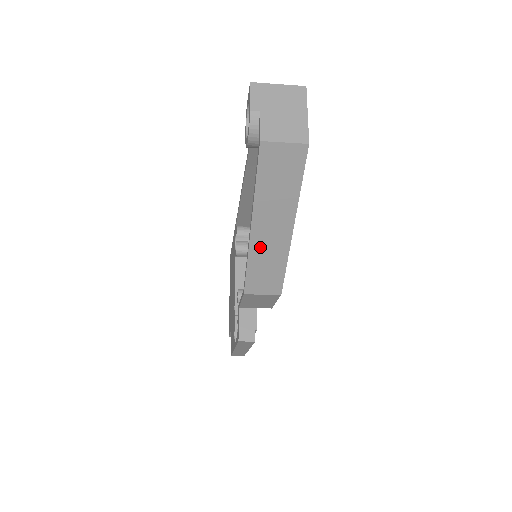
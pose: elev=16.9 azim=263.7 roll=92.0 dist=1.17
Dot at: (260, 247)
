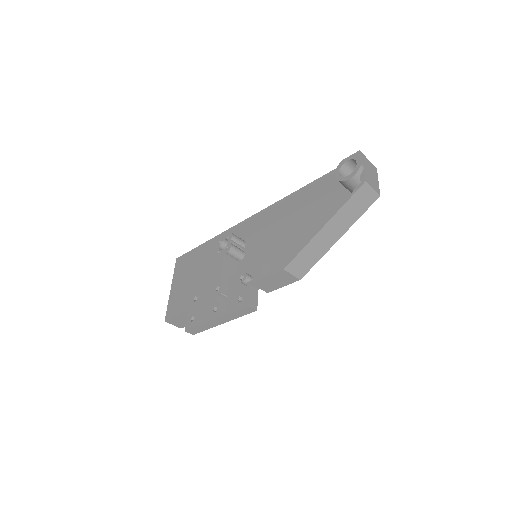
Dot at: (317, 241)
